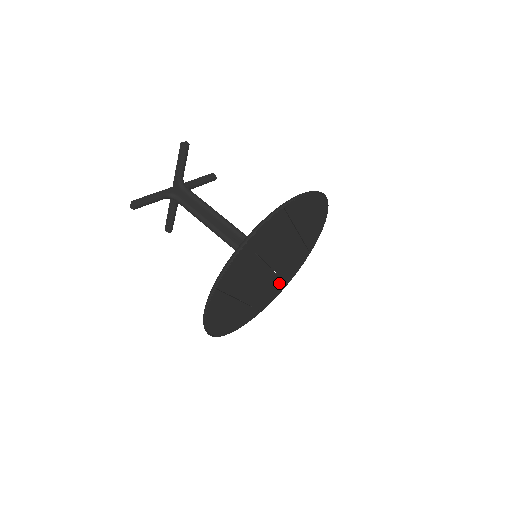
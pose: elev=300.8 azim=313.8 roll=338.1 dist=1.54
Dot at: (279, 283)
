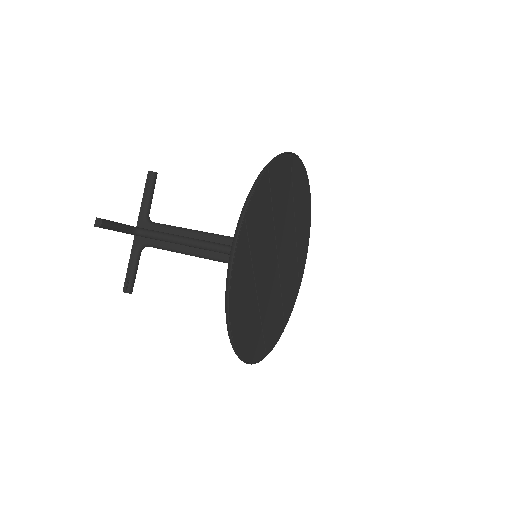
Dot at: (280, 312)
